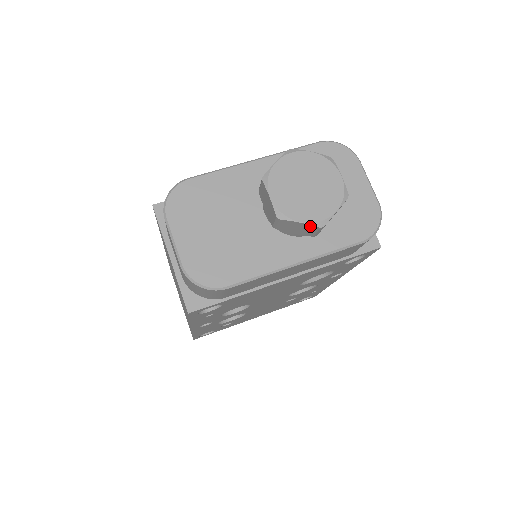
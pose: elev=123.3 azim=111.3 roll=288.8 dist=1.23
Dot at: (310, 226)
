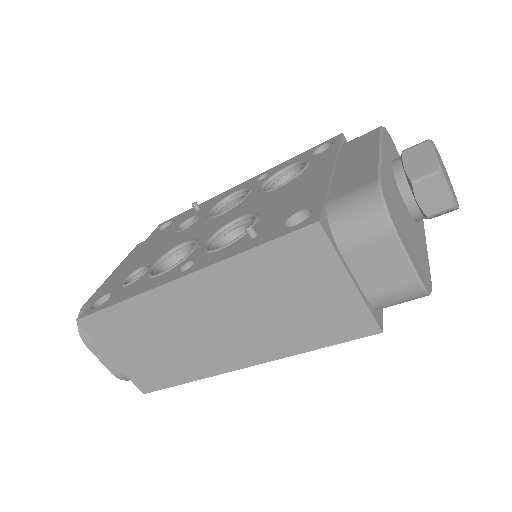
Dot at: (455, 209)
